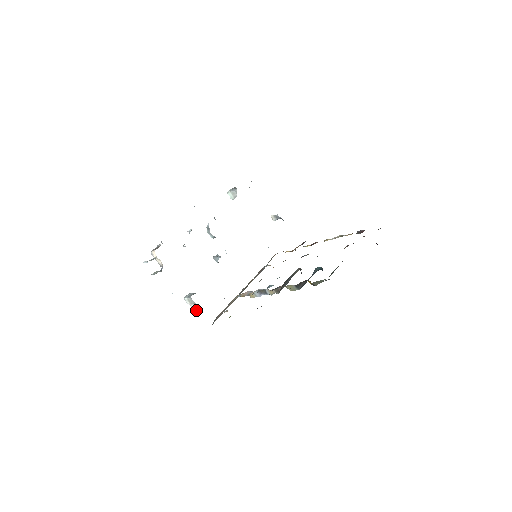
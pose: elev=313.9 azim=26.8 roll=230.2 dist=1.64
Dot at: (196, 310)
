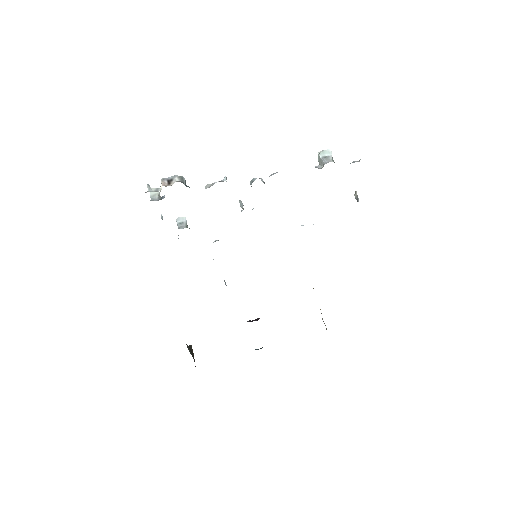
Dot at: occluded
